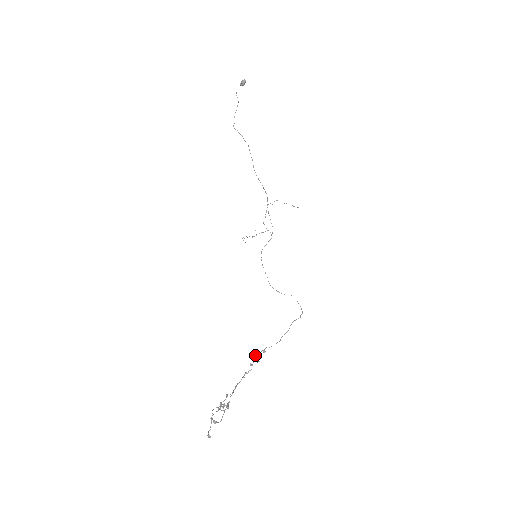
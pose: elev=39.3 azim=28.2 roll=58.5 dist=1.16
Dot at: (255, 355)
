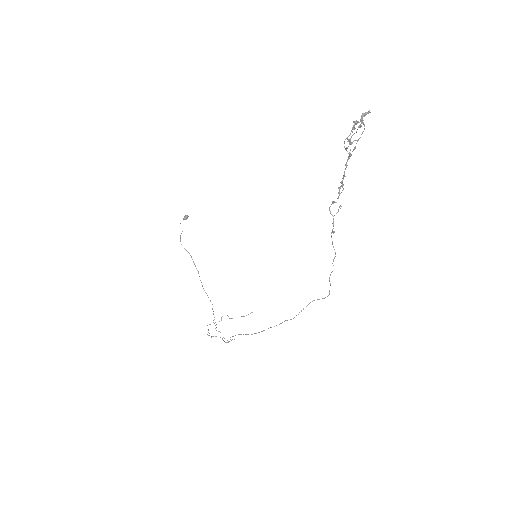
Dot at: (333, 203)
